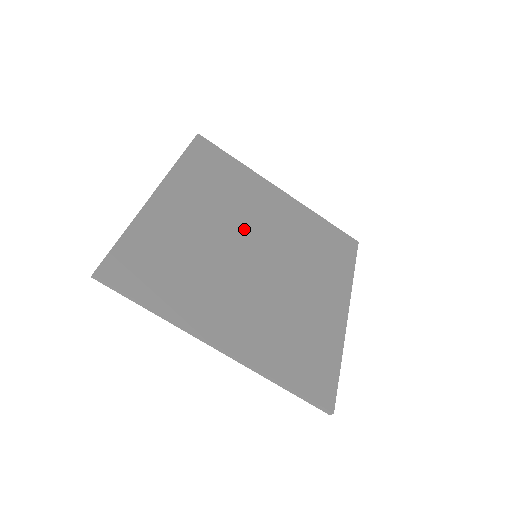
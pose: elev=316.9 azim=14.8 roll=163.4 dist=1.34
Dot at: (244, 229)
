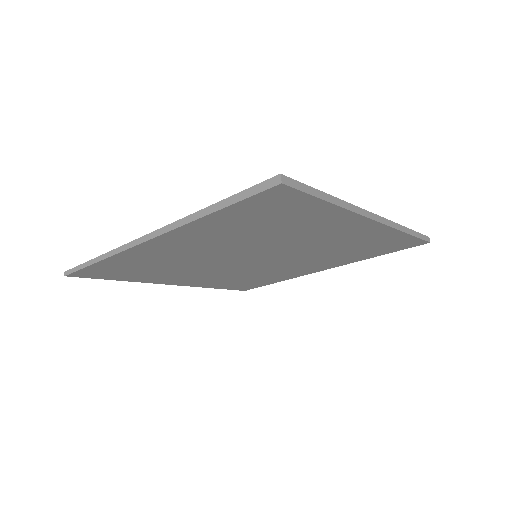
Dot at: occluded
